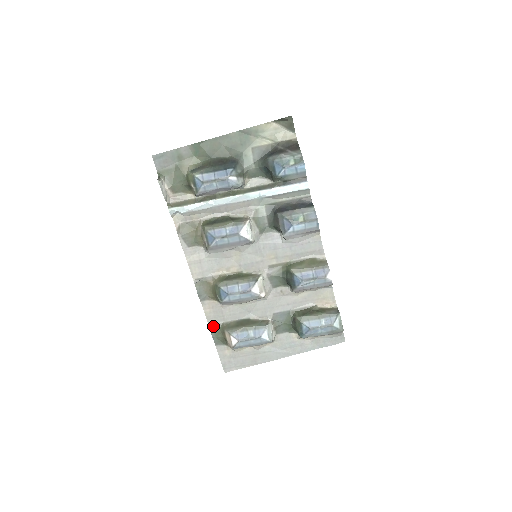
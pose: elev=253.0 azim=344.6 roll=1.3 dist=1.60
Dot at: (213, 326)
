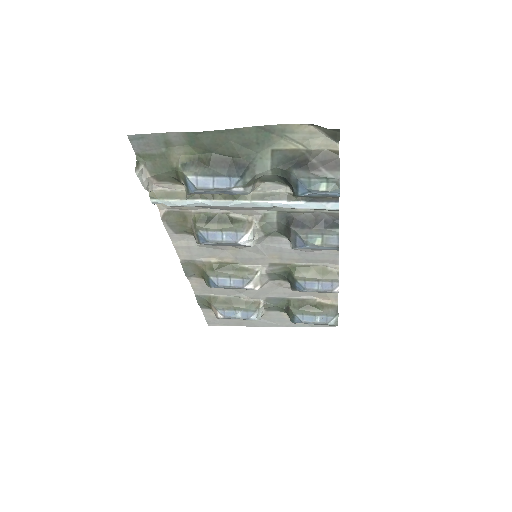
Dot at: (199, 296)
